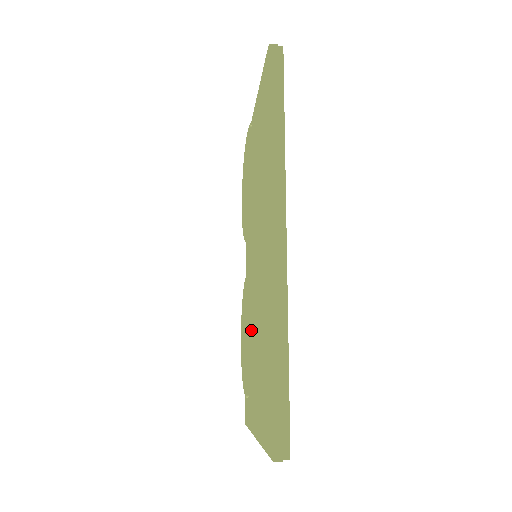
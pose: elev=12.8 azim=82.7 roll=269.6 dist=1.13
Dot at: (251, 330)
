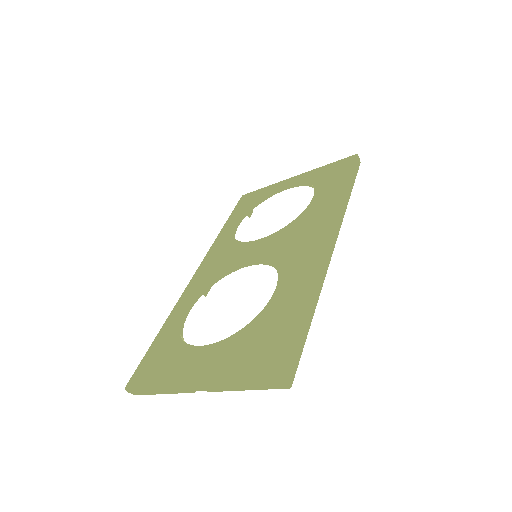
Dot at: occluded
